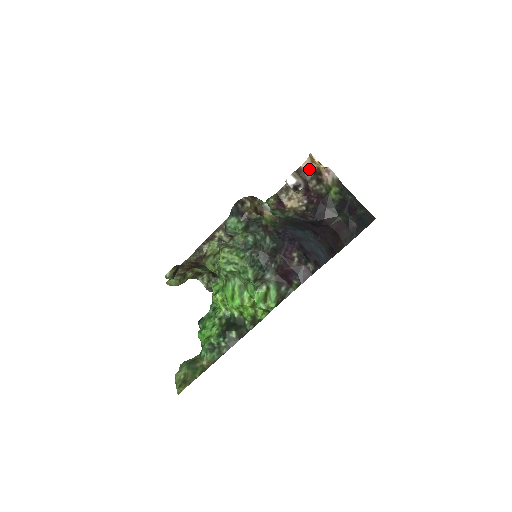
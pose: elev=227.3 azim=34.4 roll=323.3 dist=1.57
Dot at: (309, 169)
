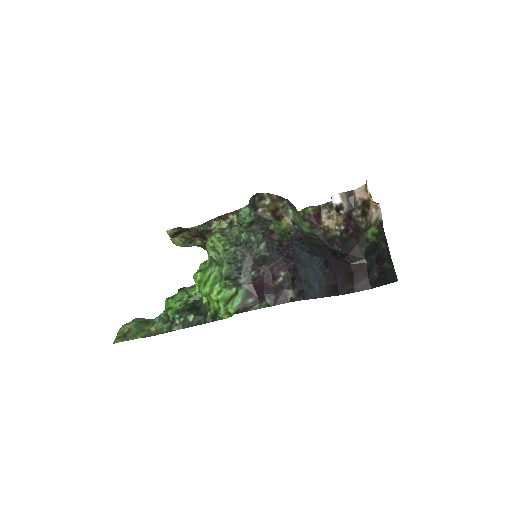
Dot at: (360, 196)
